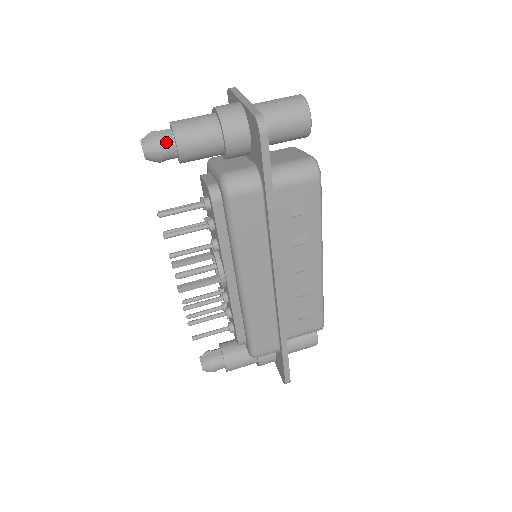
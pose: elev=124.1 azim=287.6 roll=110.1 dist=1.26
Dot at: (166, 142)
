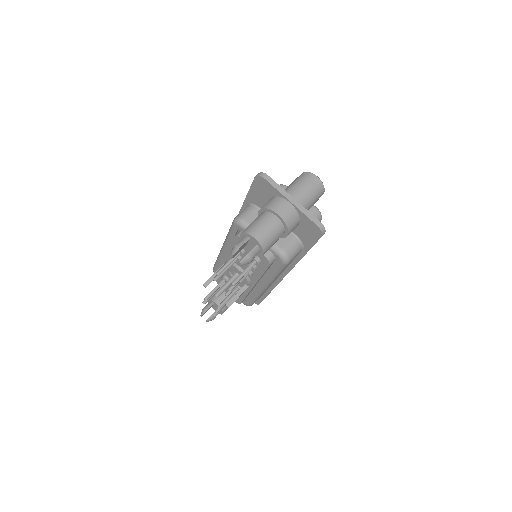
Dot at: (255, 253)
